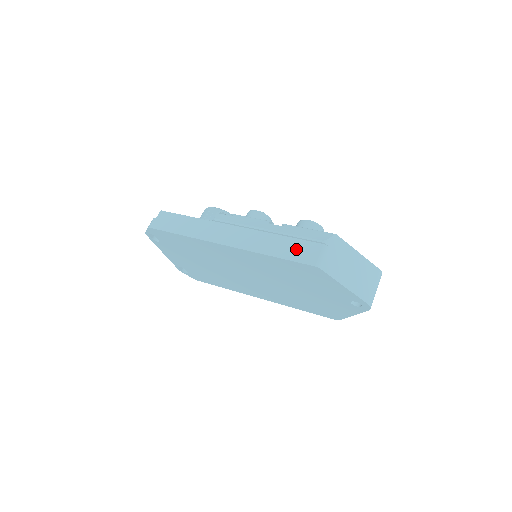
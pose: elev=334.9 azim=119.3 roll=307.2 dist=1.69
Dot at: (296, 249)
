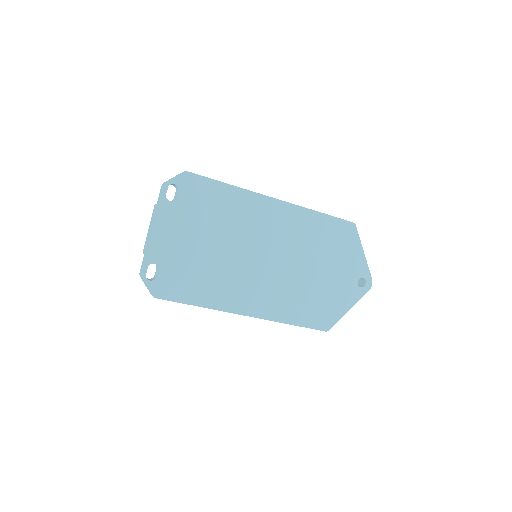
Dot at: occluded
